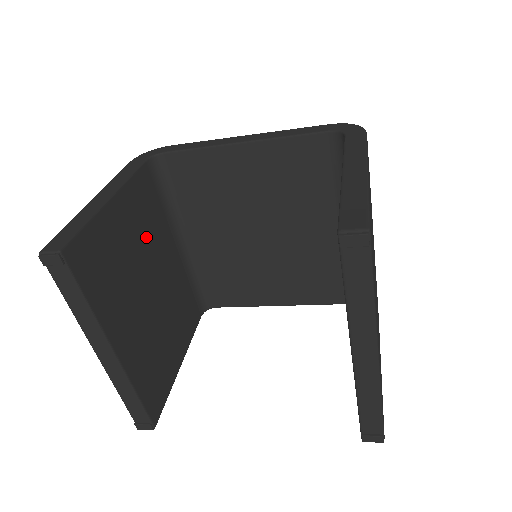
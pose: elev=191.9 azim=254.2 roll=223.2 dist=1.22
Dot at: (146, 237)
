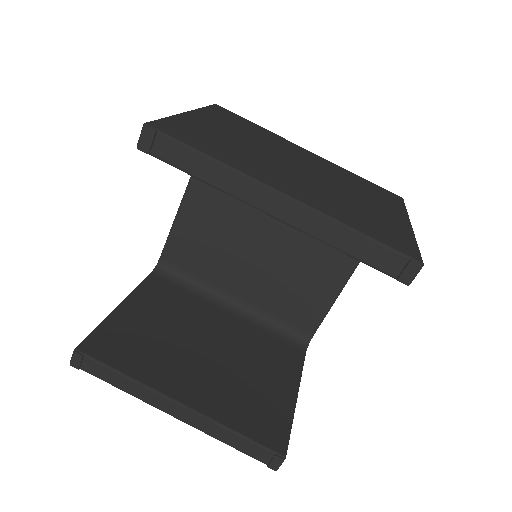
Dot at: (179, 316)
